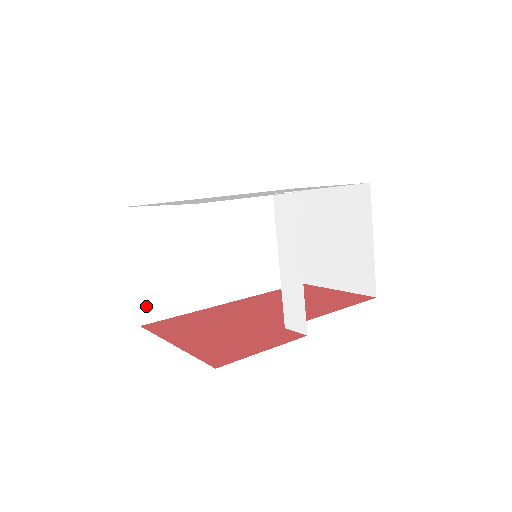
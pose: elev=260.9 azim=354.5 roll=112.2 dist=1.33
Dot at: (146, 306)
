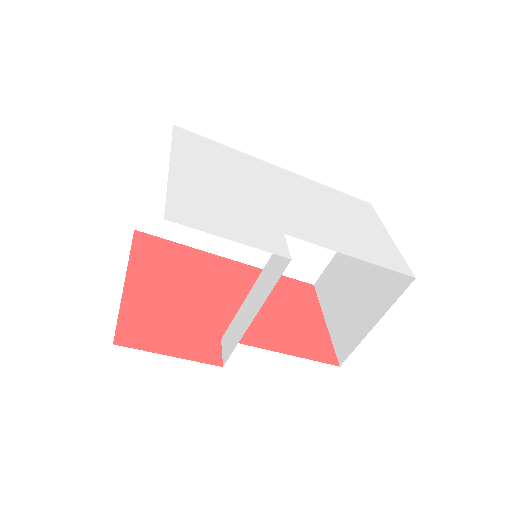
Dot at: (149, 218)
